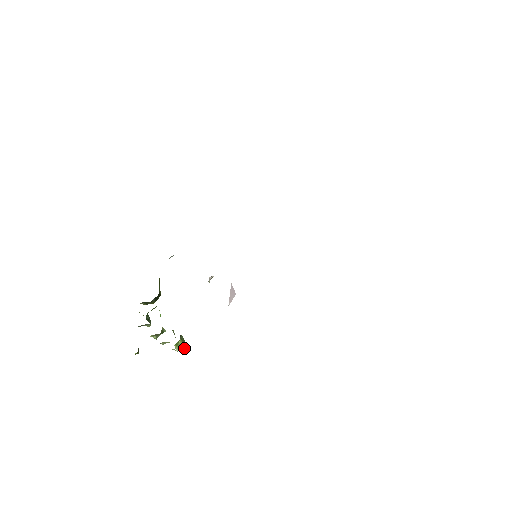
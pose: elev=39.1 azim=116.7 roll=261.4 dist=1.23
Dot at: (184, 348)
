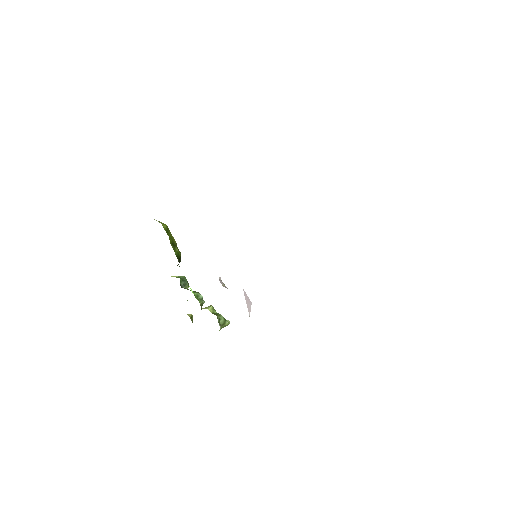
Dot at: occluded
